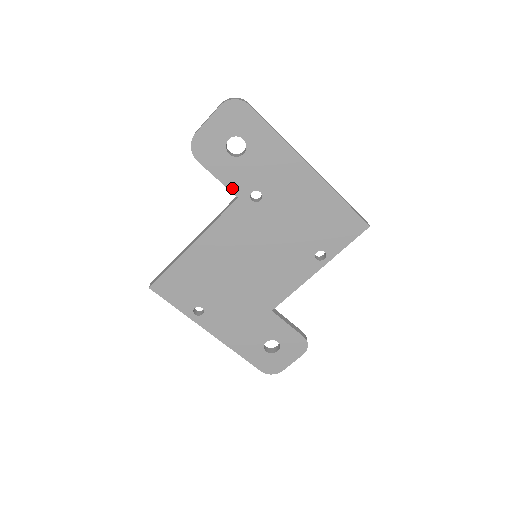
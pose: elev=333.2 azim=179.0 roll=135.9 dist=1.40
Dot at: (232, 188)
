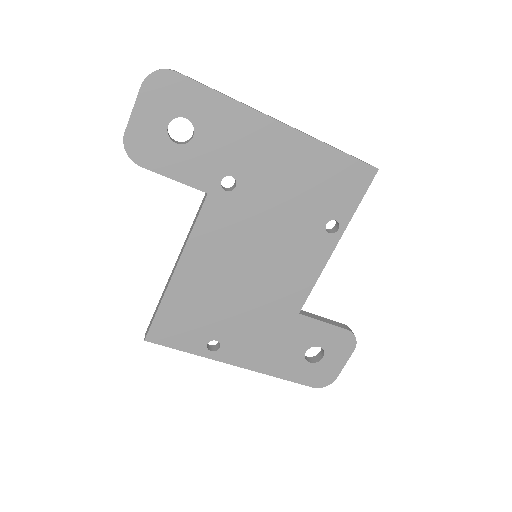
Dot at: (196, 184)
